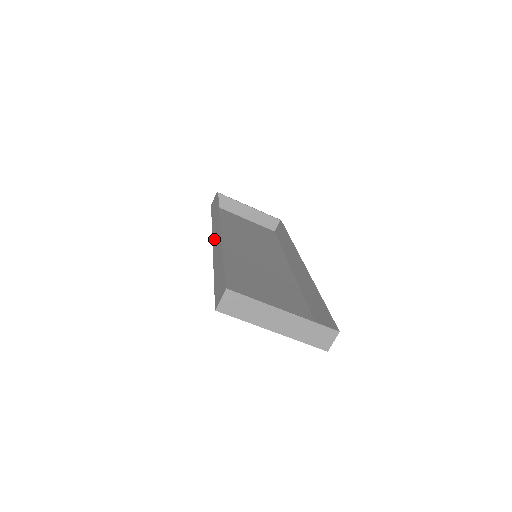
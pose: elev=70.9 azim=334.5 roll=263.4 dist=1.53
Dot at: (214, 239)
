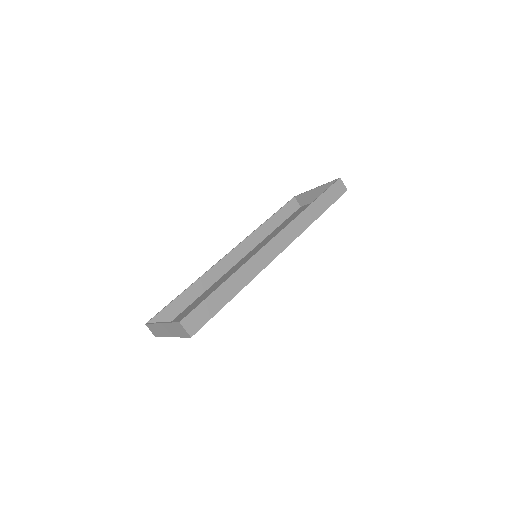
Dot at: (233, 262)
